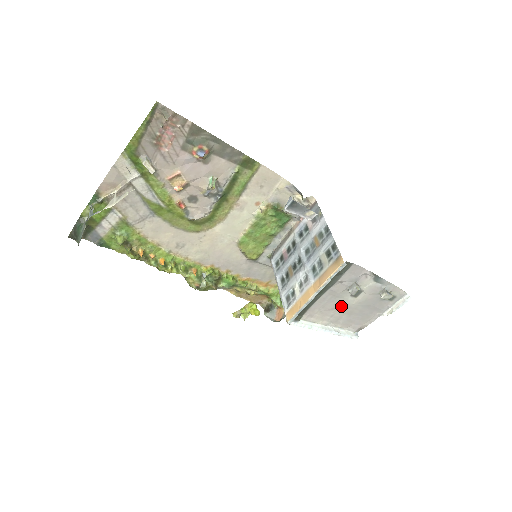
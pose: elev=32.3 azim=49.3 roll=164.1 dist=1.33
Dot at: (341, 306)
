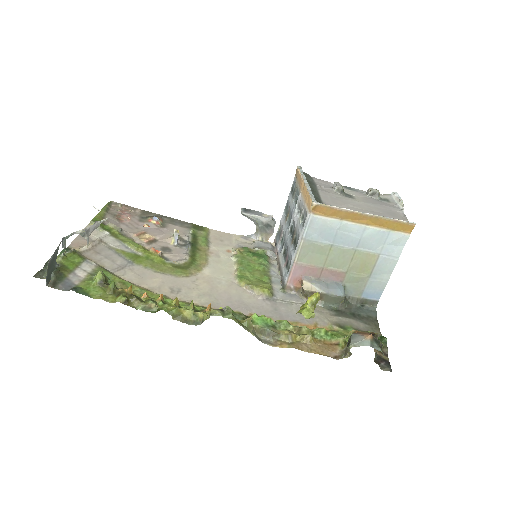
Dot at: (351, 204)
